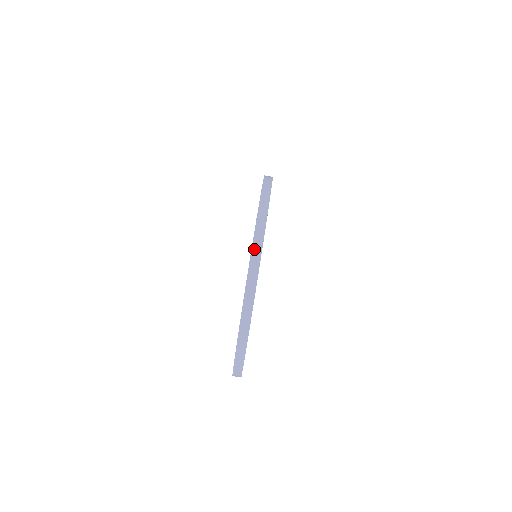
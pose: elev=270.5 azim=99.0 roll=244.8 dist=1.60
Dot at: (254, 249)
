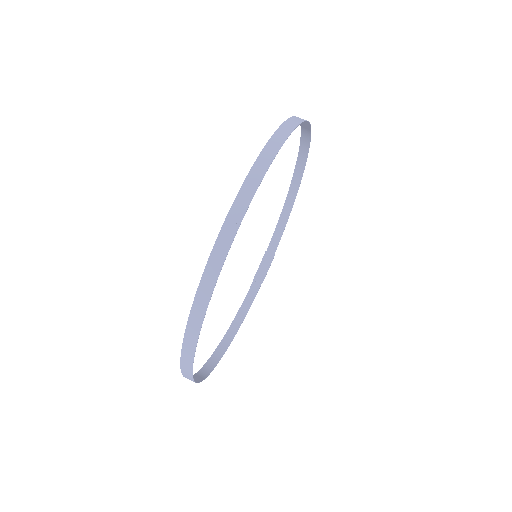
Dot at: (302, 122)
